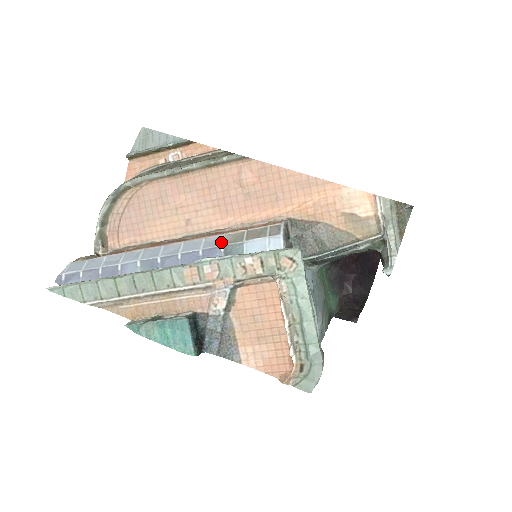
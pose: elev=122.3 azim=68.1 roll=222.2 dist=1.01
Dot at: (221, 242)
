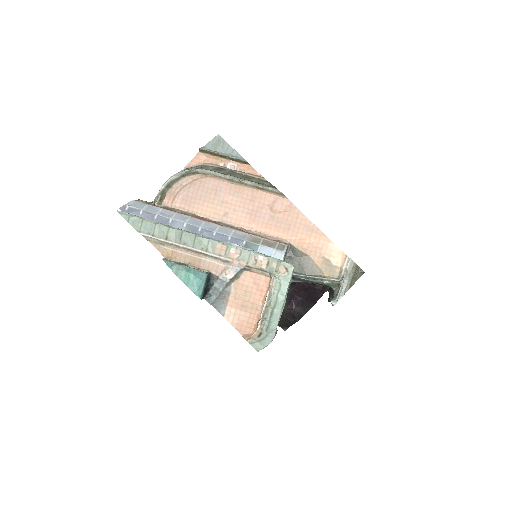
Dot at: (245, 238)
